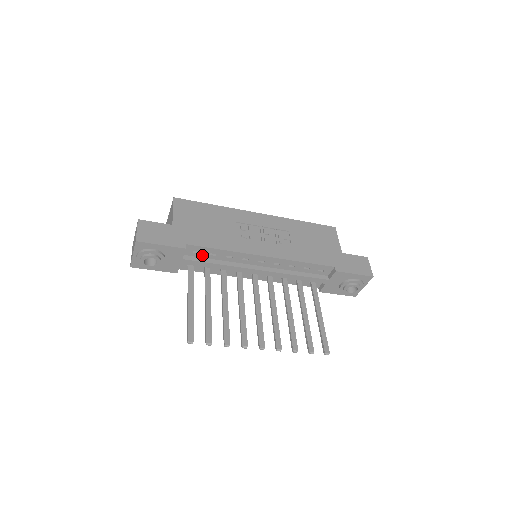
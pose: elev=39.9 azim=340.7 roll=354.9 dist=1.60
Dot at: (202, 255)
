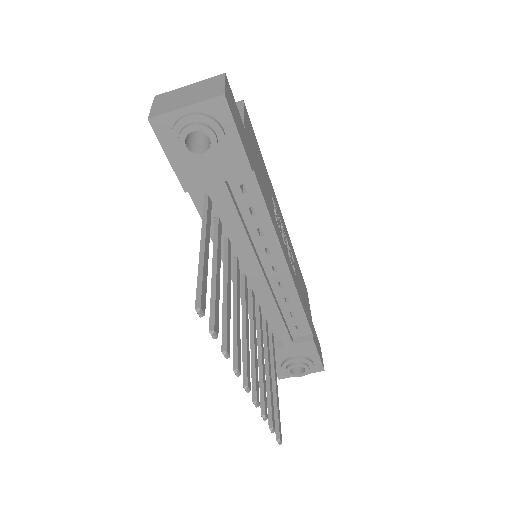
Dot at: (241, 200)
